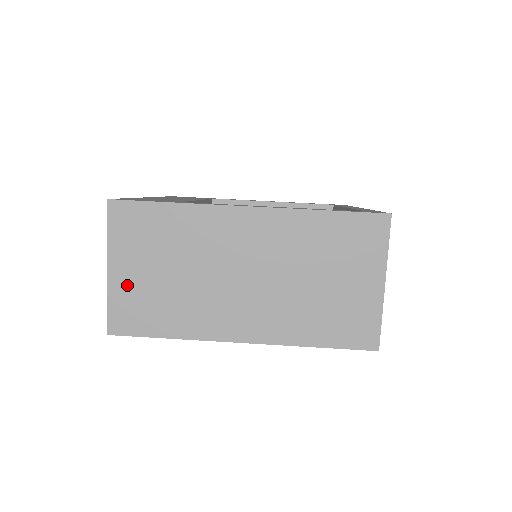
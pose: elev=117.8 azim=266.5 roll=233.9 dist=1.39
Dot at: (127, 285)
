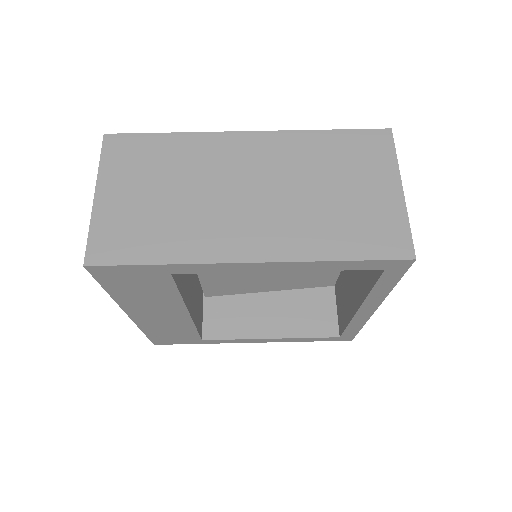
Dot at: (115, 210)
